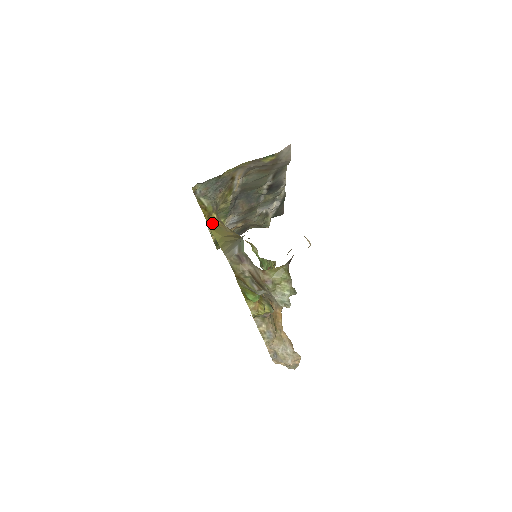
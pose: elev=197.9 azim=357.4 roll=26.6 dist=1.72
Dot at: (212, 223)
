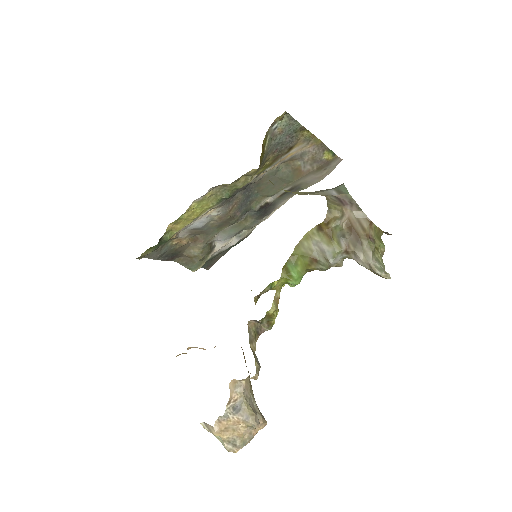
Dot at: occluded
